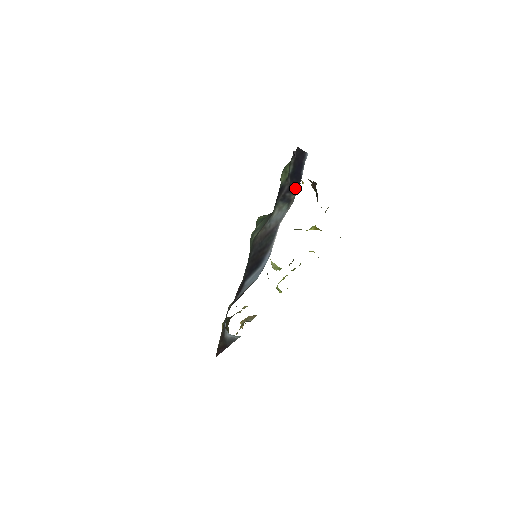
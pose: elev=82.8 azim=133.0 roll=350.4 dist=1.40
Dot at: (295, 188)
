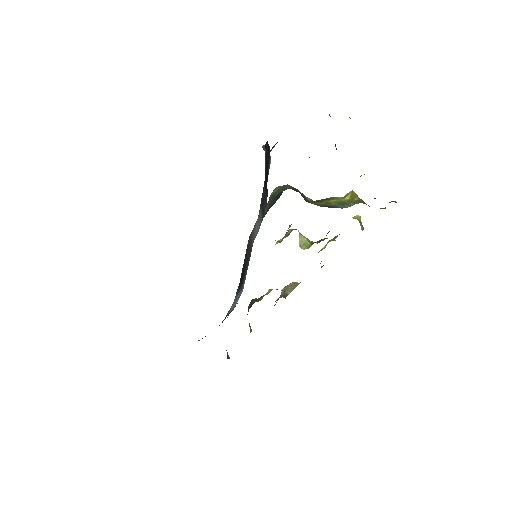
Dot at: (265, 201)
